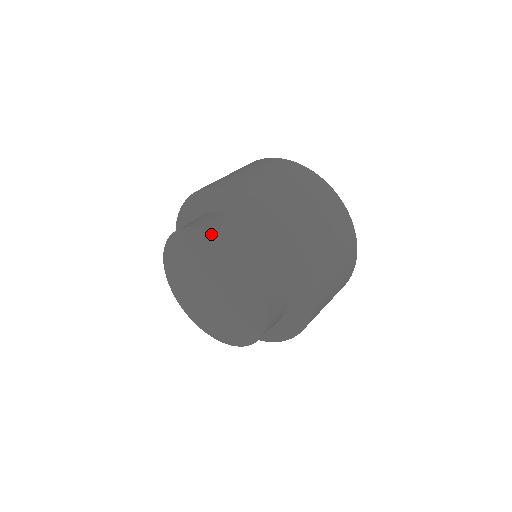
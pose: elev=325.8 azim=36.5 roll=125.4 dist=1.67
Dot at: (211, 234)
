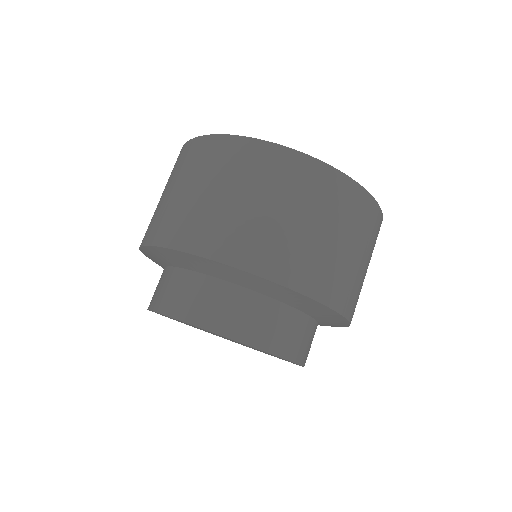
Dot at: occluded
